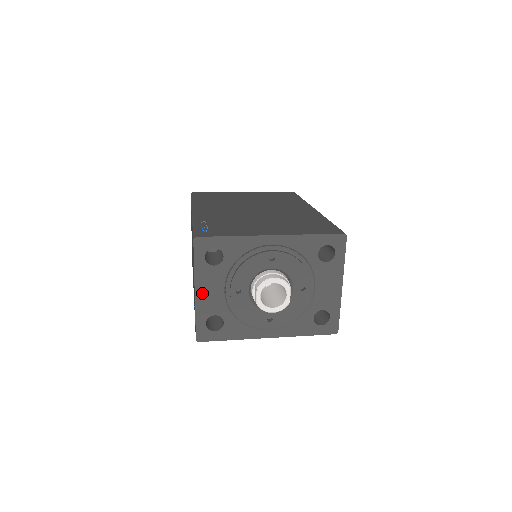
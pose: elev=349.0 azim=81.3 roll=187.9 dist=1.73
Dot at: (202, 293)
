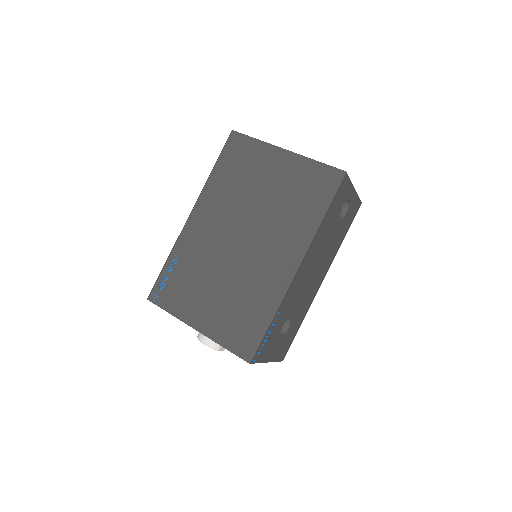
Dot at: occluded
